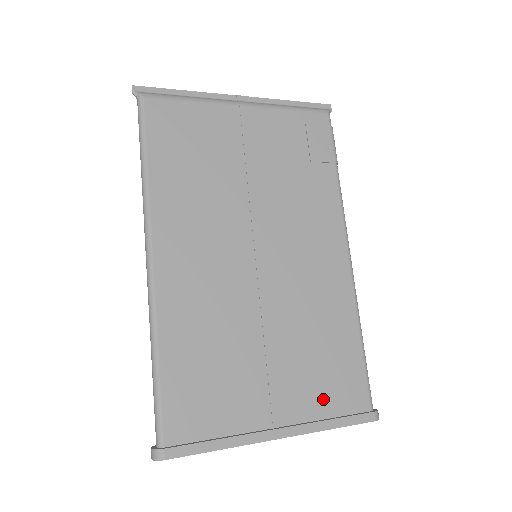
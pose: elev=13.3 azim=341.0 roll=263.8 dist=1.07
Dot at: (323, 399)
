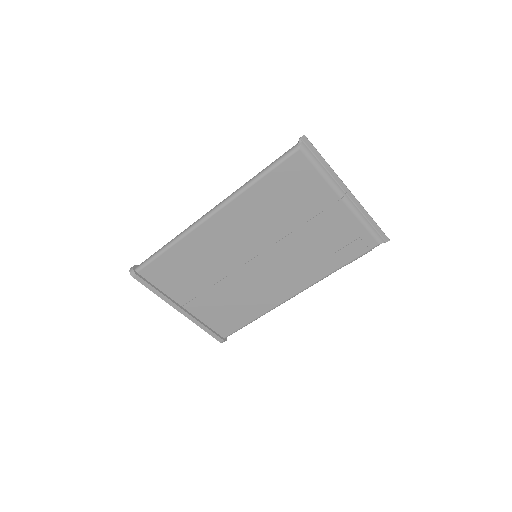
Dot at: (212, 318)
